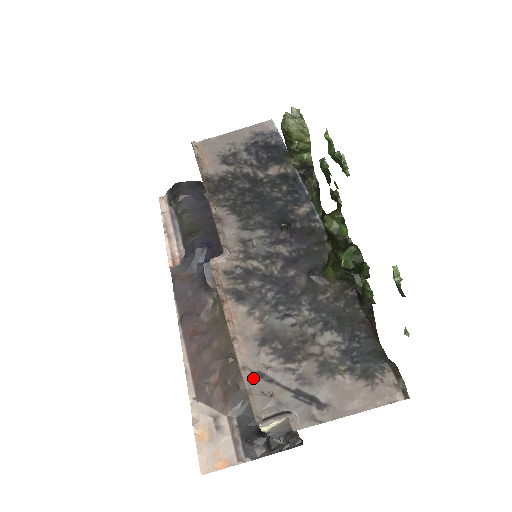
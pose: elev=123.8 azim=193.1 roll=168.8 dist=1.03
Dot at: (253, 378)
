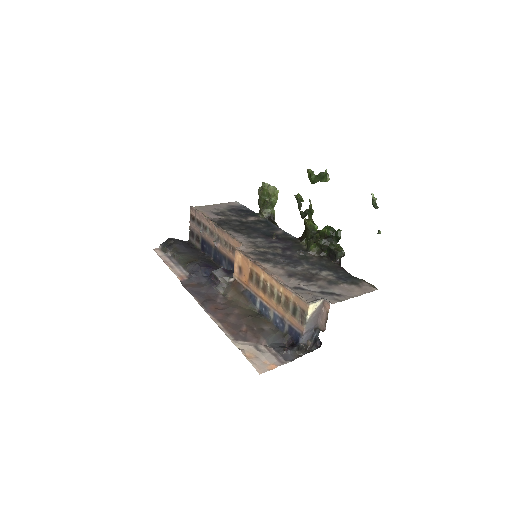
Dot at: (293, 289)
